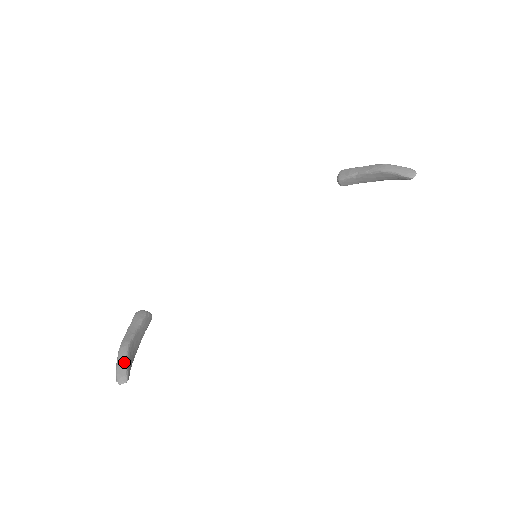
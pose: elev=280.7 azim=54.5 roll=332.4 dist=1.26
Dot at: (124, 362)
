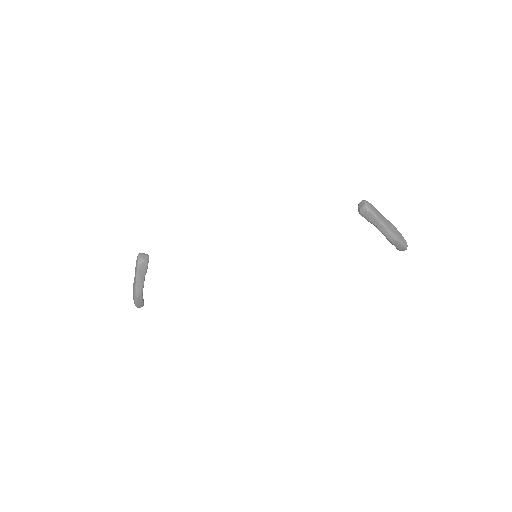
Dot at: (141, 302)
